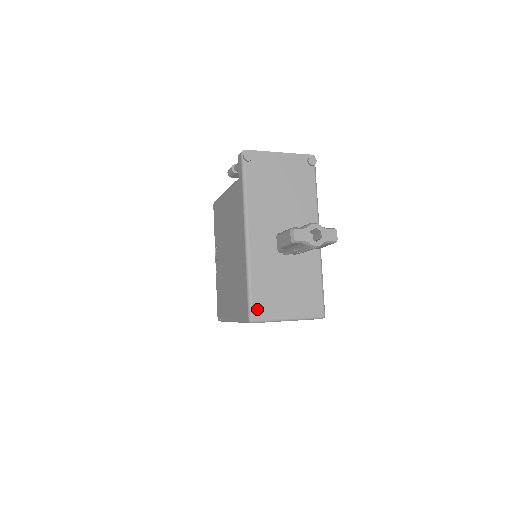
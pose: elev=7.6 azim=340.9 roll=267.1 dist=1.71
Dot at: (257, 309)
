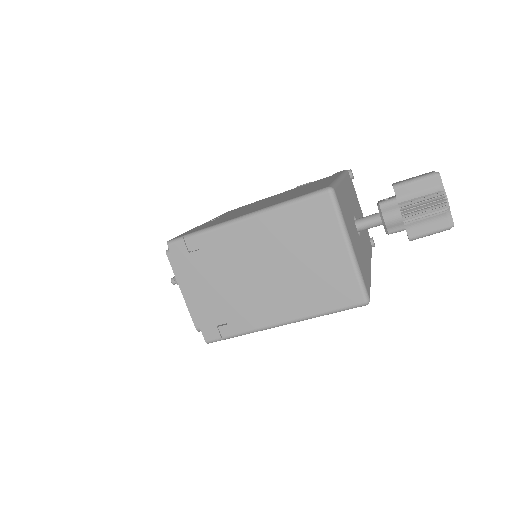
Dot at: (338, 196)
